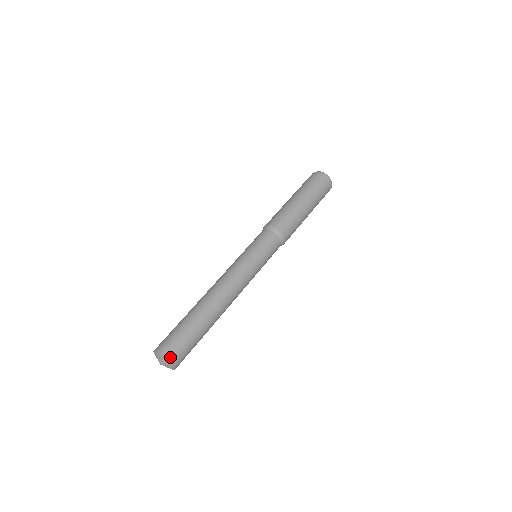
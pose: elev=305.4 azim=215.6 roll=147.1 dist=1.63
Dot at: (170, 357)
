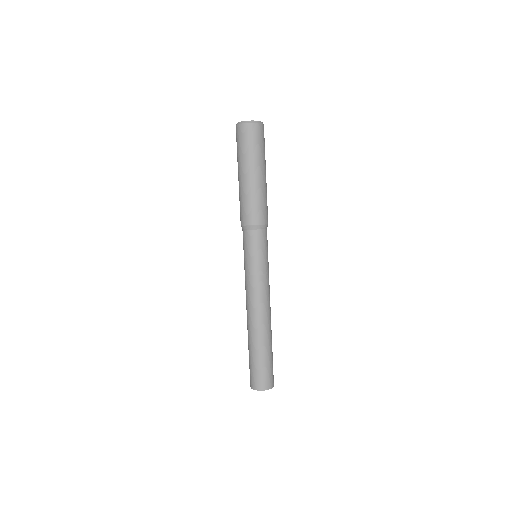
Dot at: (269, 387)
